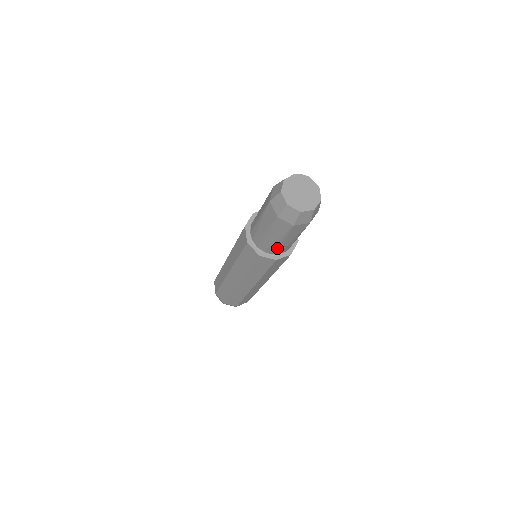
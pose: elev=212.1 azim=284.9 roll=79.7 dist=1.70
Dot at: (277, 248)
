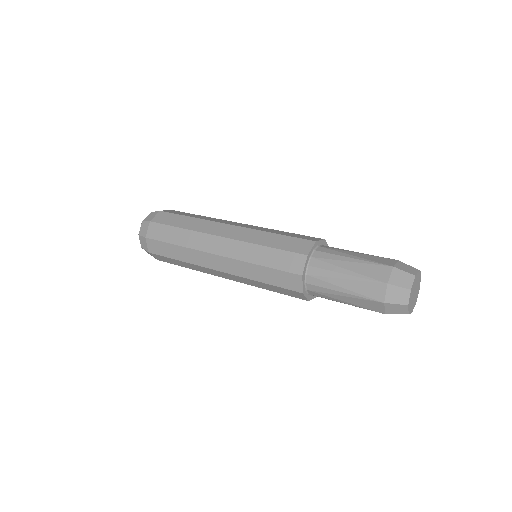
Dot at: (326, 298)
